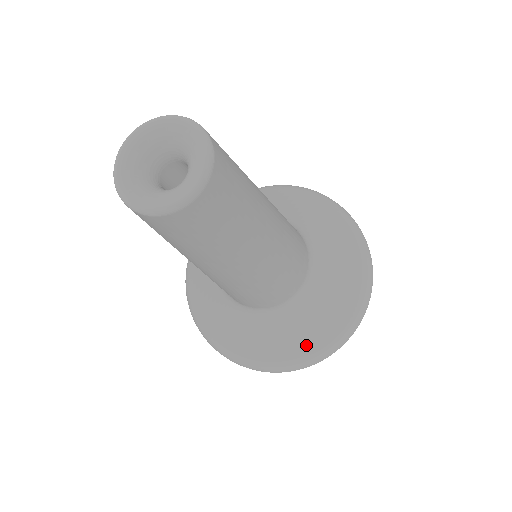
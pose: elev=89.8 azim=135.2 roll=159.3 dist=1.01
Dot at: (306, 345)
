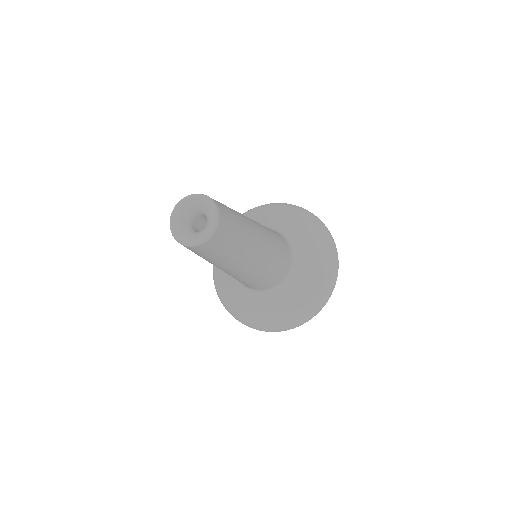
Dot at: (267, 319)
